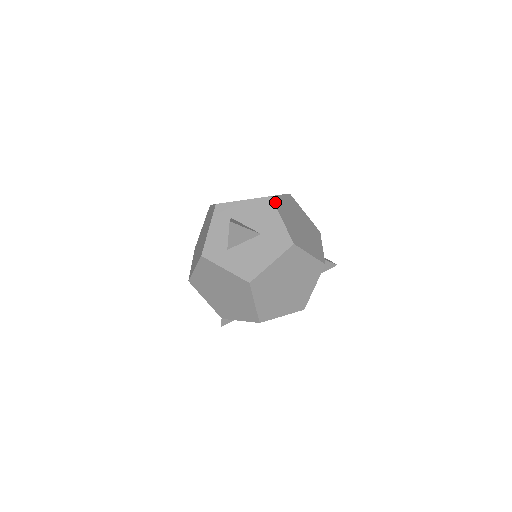
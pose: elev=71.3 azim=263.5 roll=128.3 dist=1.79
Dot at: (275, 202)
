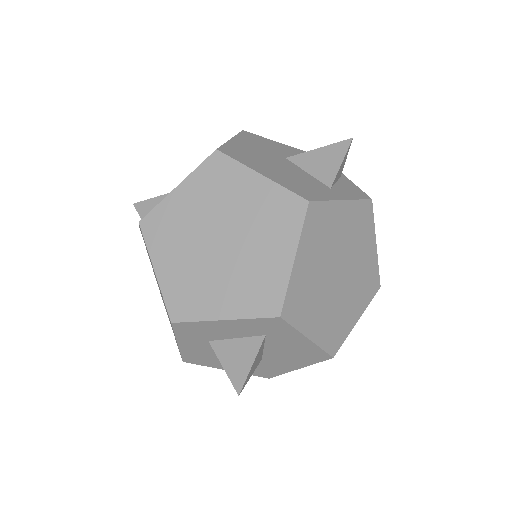
Dot at: occluded
